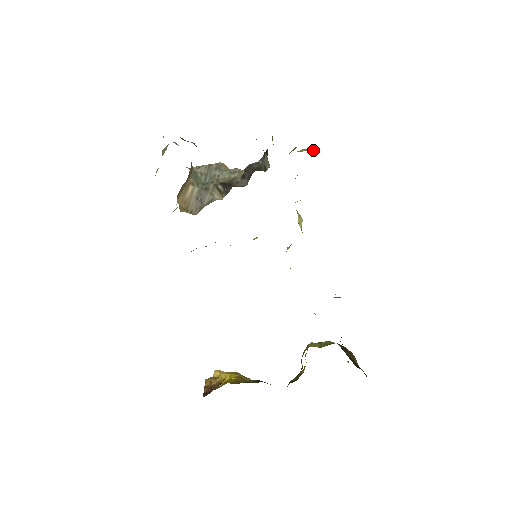
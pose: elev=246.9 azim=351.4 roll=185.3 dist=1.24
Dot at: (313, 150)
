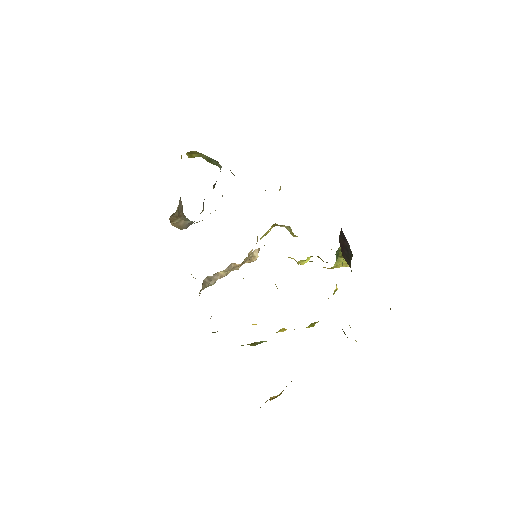
Dot at: occluded
